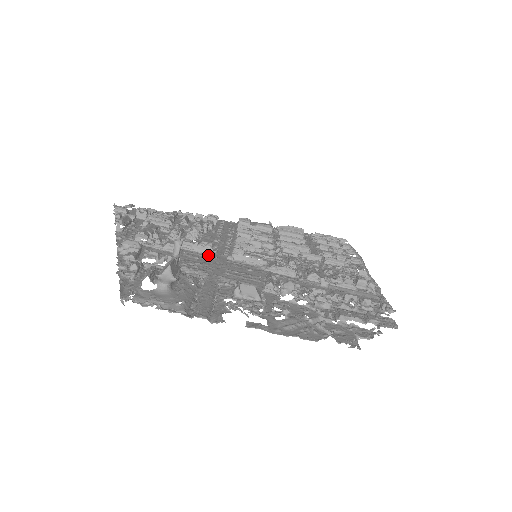
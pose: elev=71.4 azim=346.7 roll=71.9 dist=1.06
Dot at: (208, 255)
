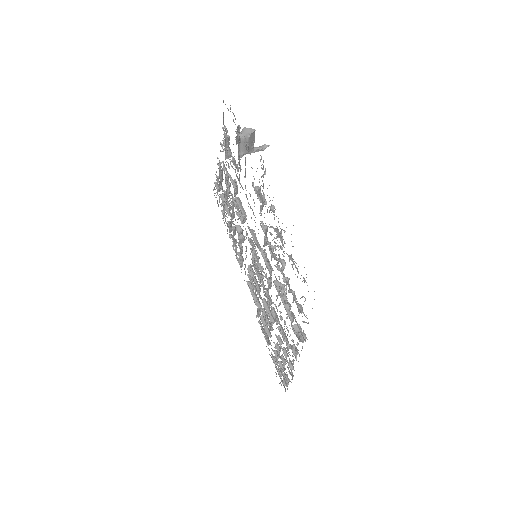
Dot at: (242, 213)
